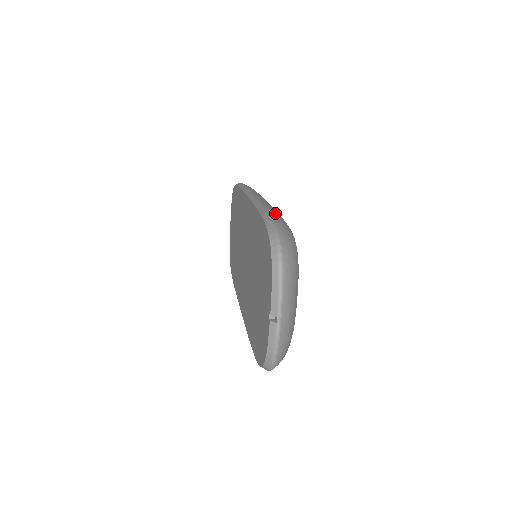
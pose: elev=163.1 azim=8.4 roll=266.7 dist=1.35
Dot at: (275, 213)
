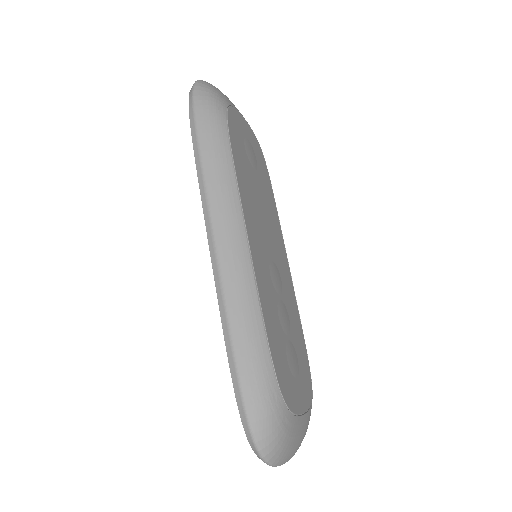
Dot at: (247, 349)
